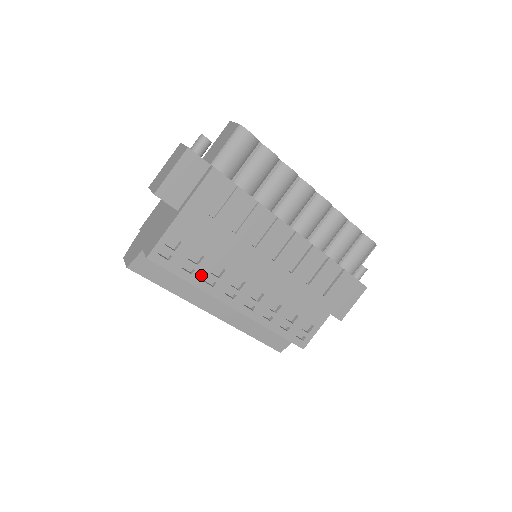
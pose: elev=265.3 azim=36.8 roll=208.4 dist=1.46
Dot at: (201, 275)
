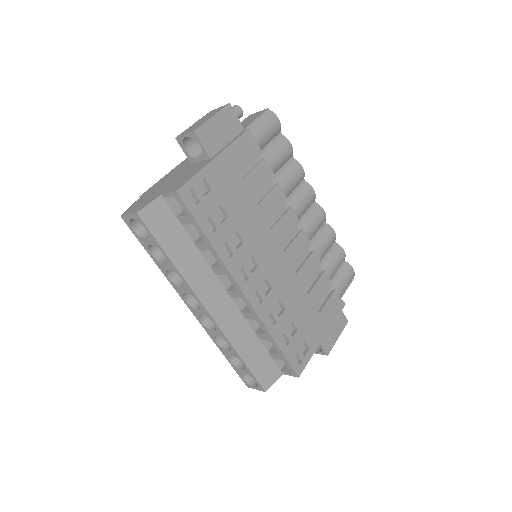
Dot at: (222, 237)
